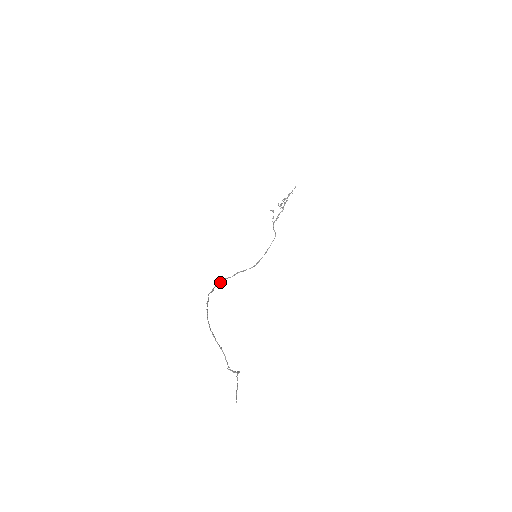
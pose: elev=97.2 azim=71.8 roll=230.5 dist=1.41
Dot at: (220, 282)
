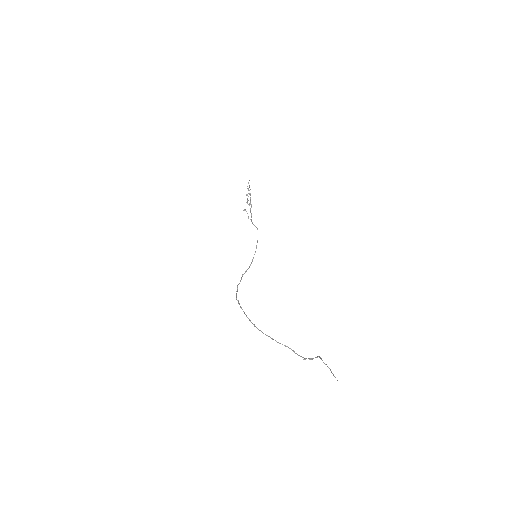
Dot at: (236, 291)
